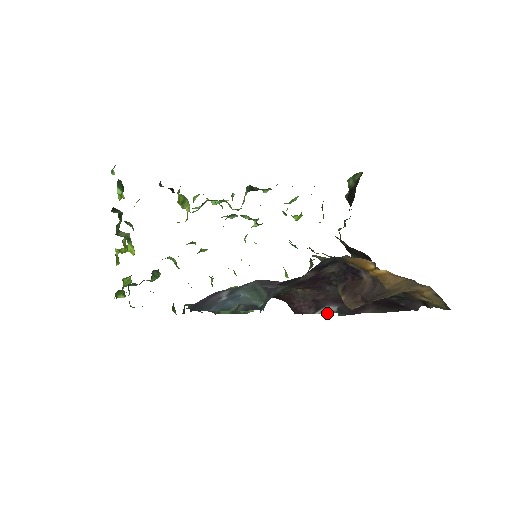
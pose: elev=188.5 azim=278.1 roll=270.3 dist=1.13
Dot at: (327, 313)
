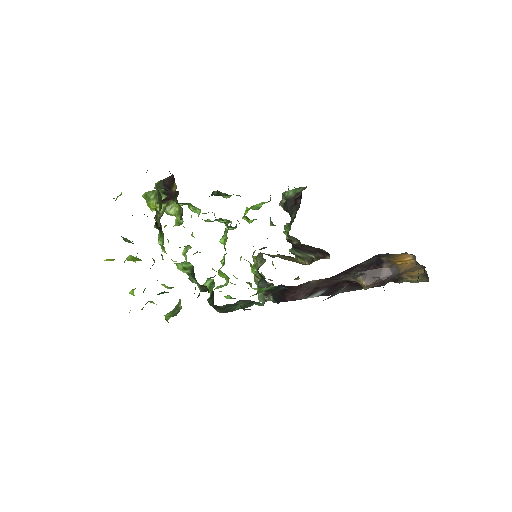
Dot at: occluded
